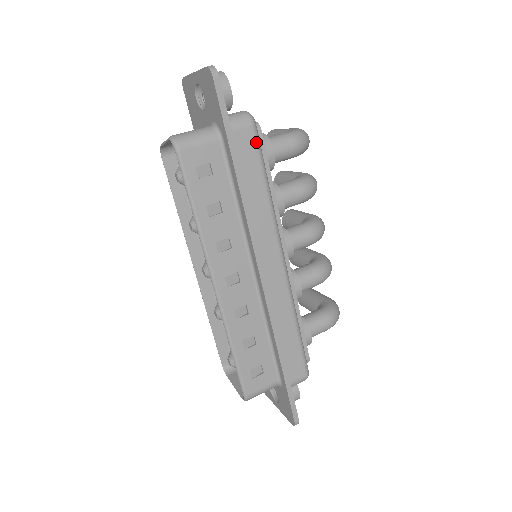
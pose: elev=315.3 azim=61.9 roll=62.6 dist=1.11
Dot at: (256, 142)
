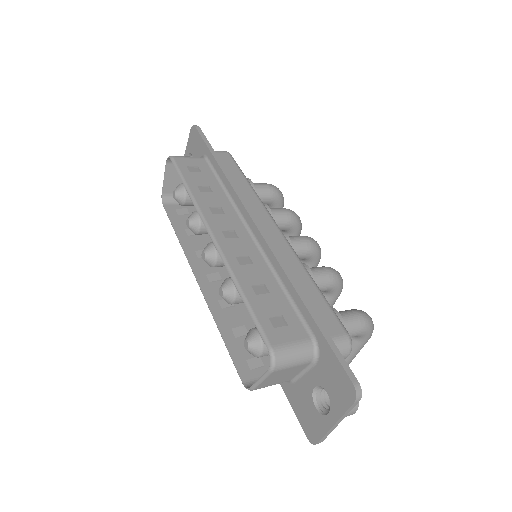
Dot at: (233, 160)
